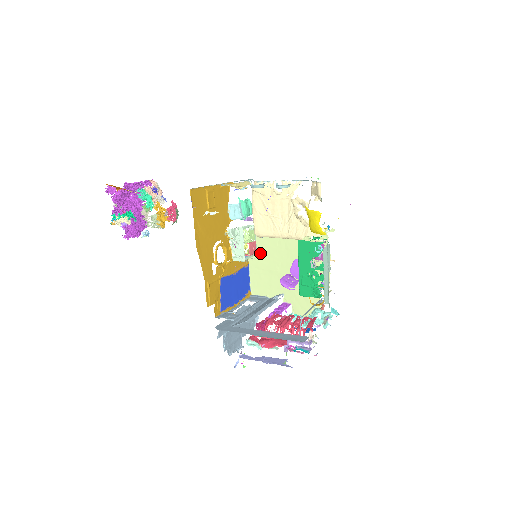
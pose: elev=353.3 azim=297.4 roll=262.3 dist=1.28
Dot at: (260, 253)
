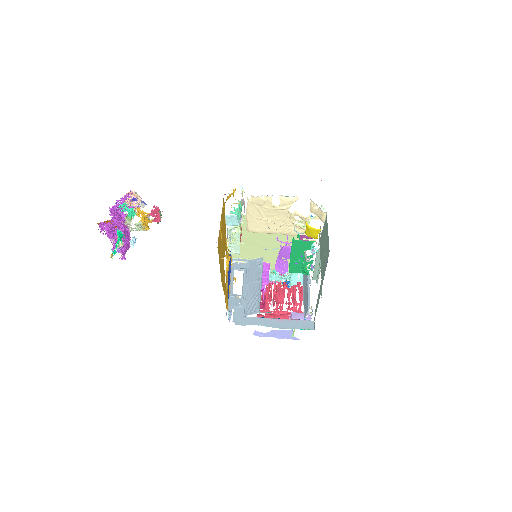
Dot at: (242, 231)
